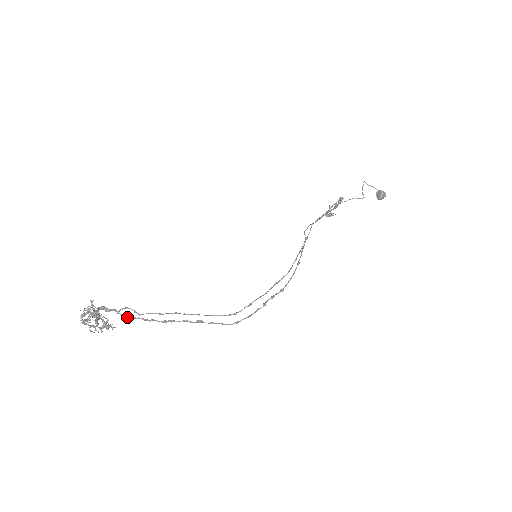
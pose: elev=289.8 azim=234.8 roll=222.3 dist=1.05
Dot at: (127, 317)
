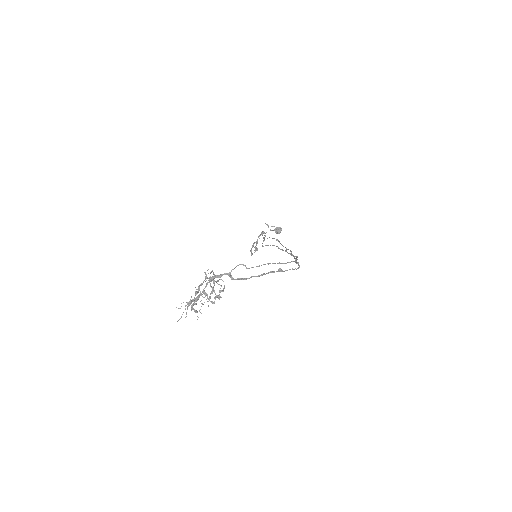
Dot at: (234, 279)
